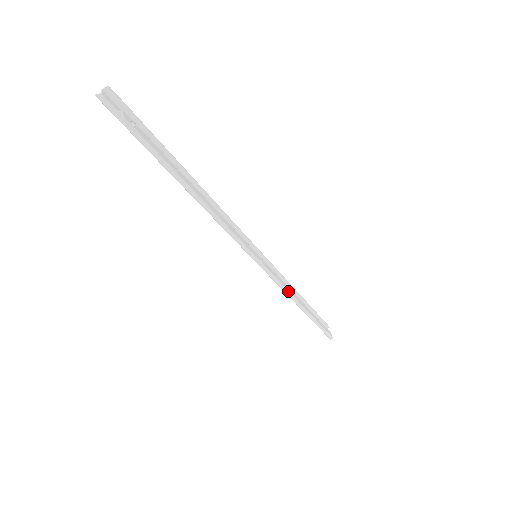
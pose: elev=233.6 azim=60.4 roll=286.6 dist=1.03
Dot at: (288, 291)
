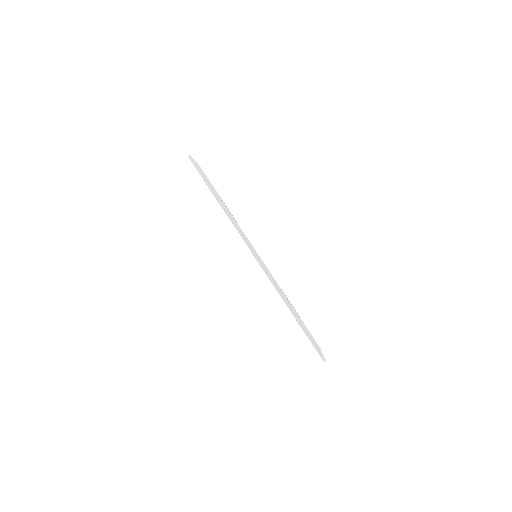
Dot at: occluded
